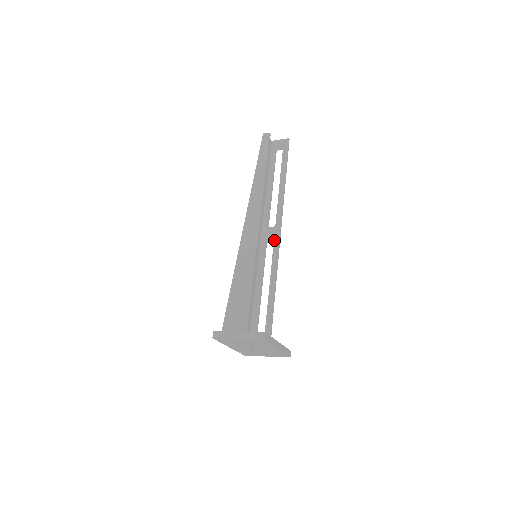
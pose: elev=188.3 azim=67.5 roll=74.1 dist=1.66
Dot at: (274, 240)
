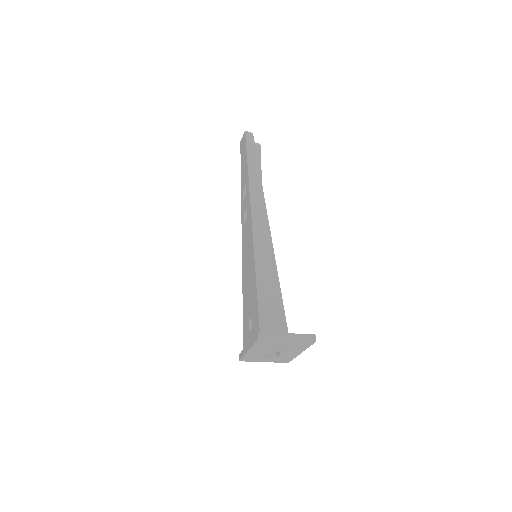
Dot at: occluded
